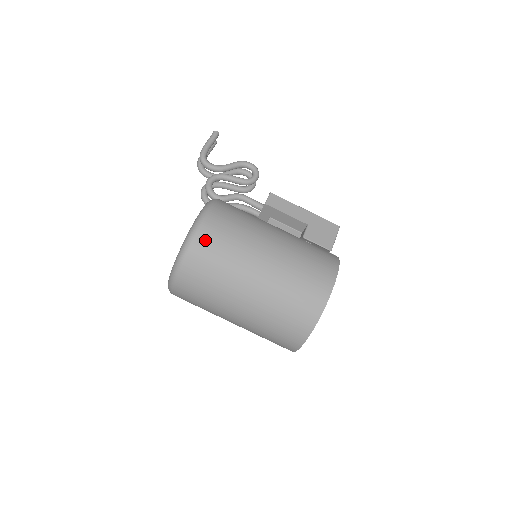
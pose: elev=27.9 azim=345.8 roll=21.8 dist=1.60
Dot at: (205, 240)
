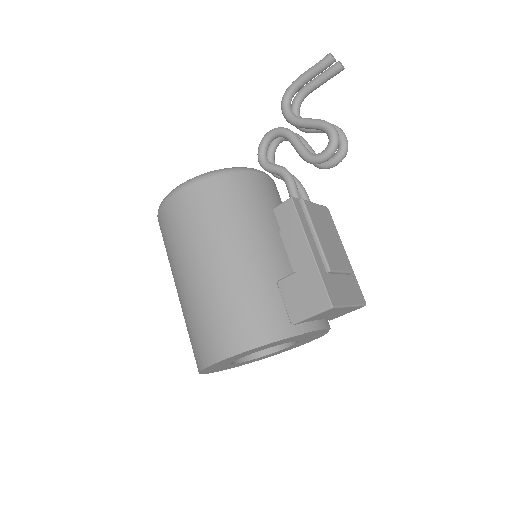
Dot at: (164, 217)
